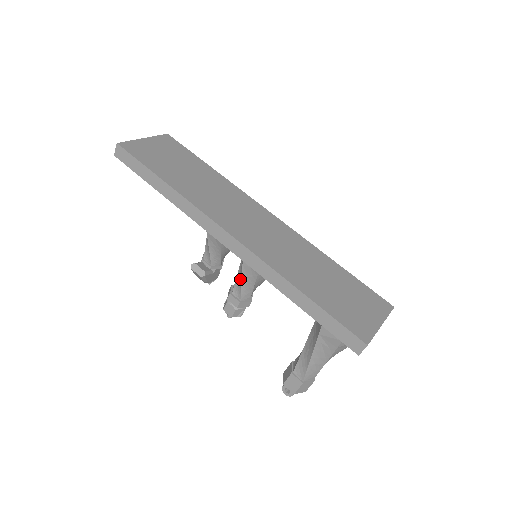
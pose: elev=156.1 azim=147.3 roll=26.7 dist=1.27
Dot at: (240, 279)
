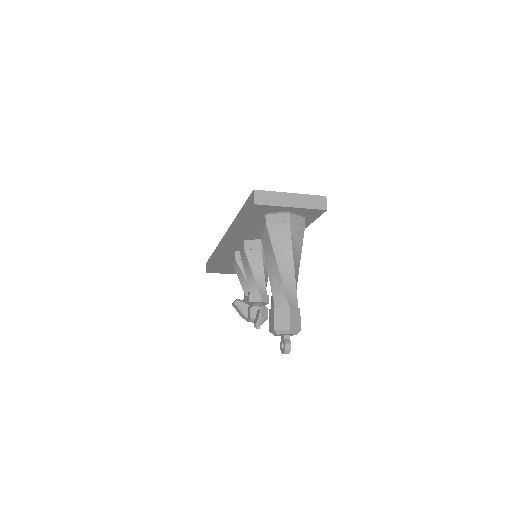
Dot at: (247, 277)
